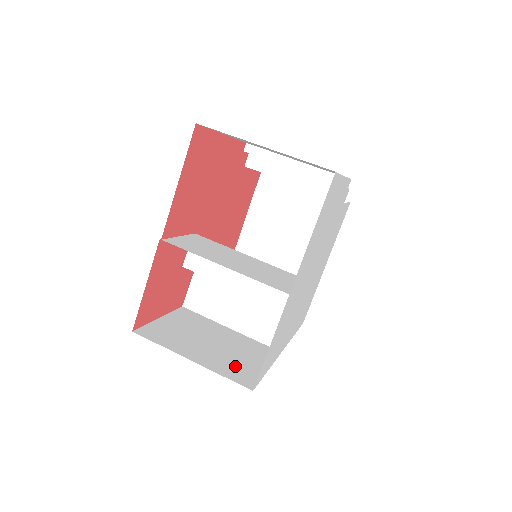
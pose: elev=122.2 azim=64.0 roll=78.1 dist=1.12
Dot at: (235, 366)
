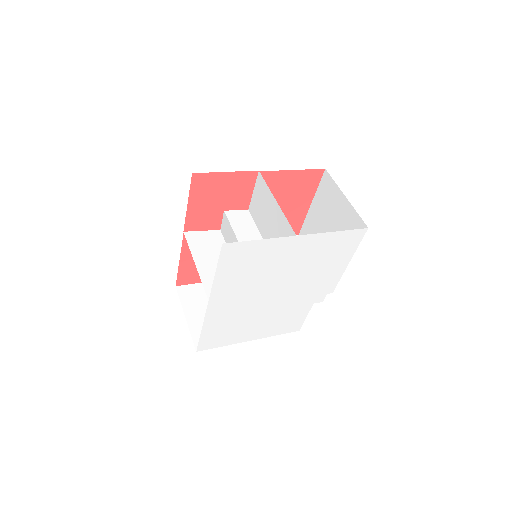
Dot at: occluded
